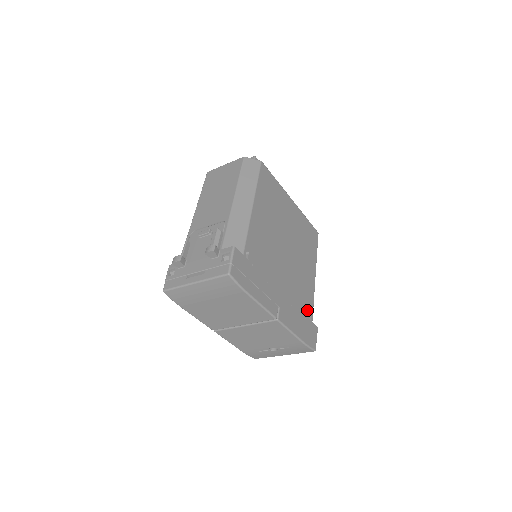
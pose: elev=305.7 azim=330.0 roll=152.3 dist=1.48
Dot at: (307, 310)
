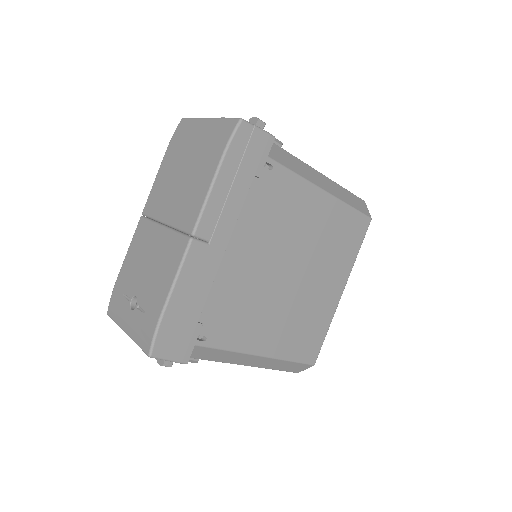
Dot at: (211, 328)
